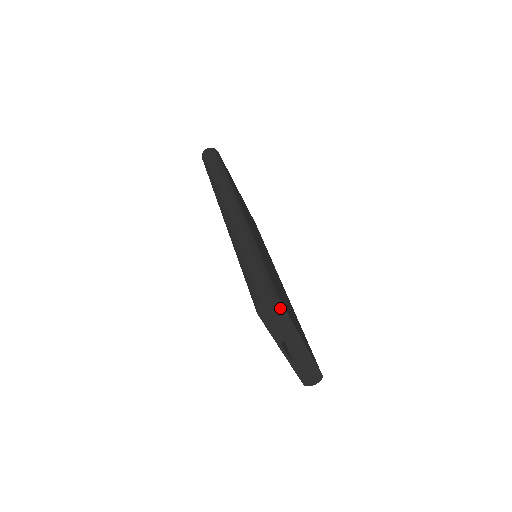
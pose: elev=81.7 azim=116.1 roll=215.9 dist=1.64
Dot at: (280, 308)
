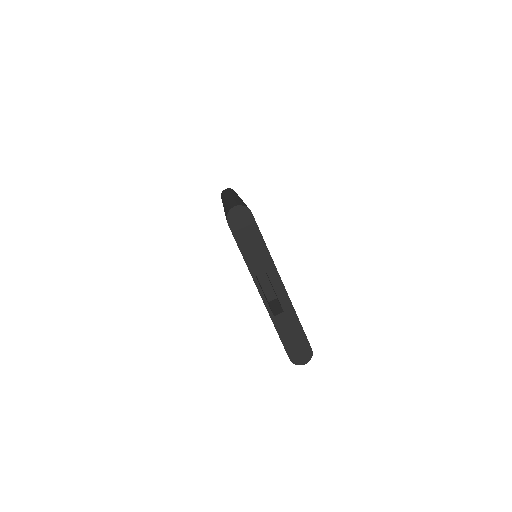
Dot at: (251, 221)
